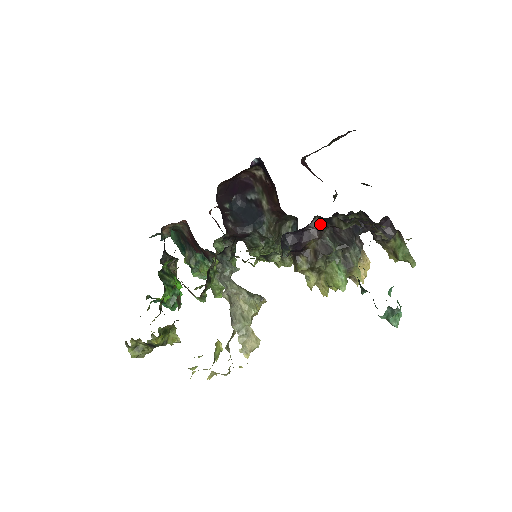
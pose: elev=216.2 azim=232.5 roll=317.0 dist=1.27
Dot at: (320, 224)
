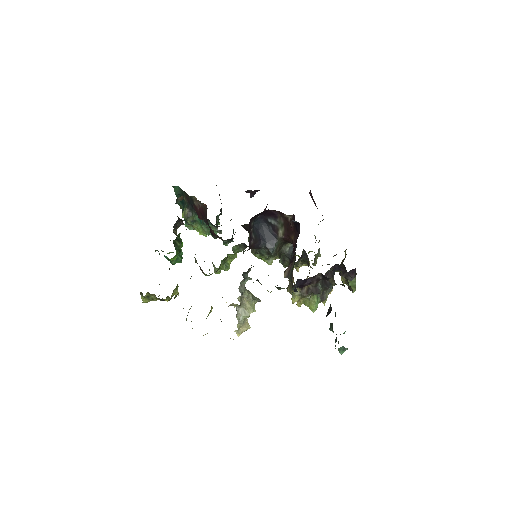
Dot at: (320, 276)
